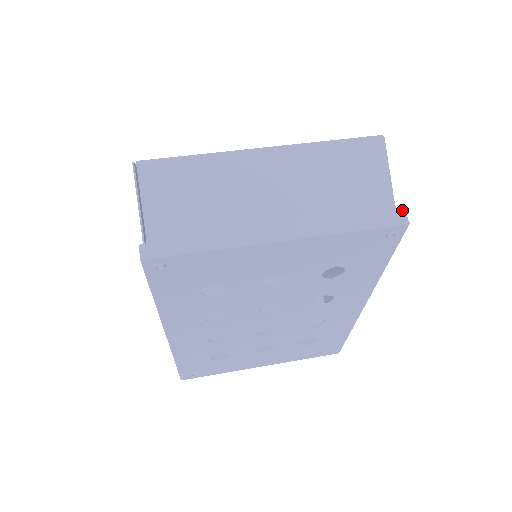
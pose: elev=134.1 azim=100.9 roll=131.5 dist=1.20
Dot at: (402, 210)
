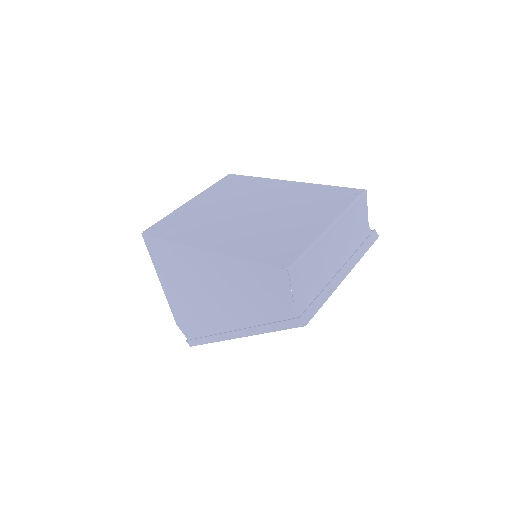
Dot at: (374, 230)
